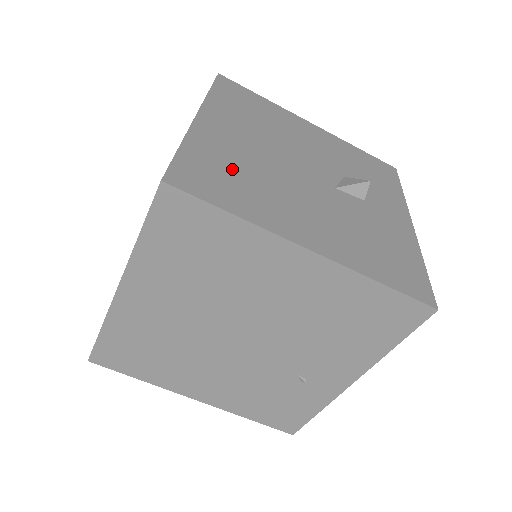
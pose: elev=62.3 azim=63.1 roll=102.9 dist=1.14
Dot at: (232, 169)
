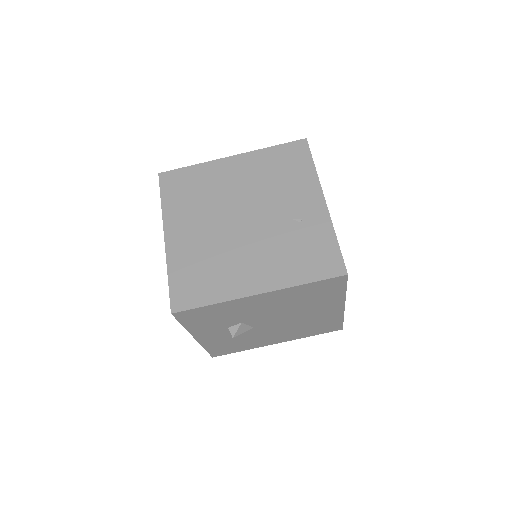
Dot at: occluded
